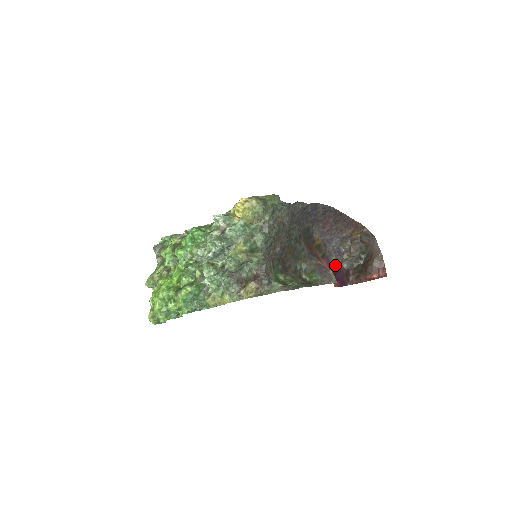
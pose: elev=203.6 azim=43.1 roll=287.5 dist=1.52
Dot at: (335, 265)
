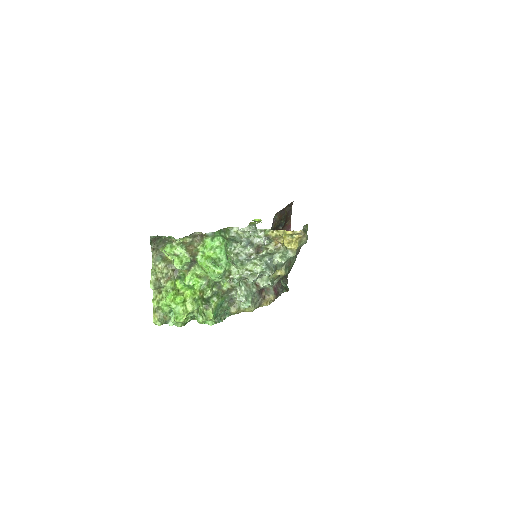
Dot at: occluded
